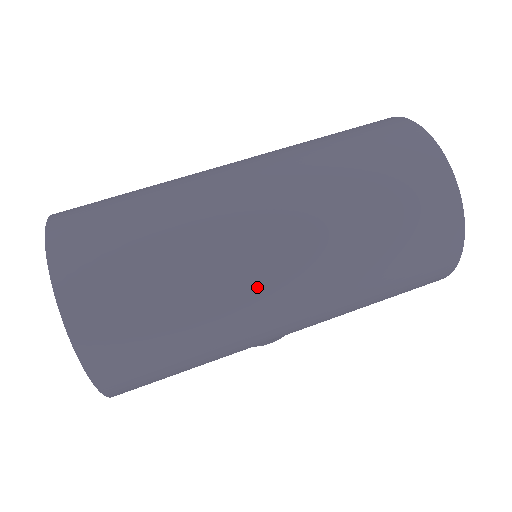
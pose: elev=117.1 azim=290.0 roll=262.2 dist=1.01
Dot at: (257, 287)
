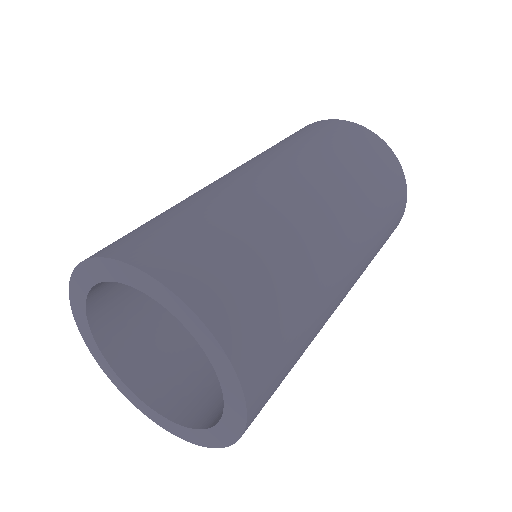
Dot at: (338, 297)
